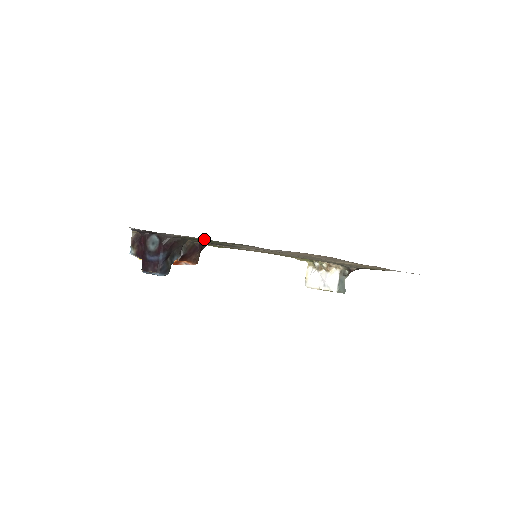
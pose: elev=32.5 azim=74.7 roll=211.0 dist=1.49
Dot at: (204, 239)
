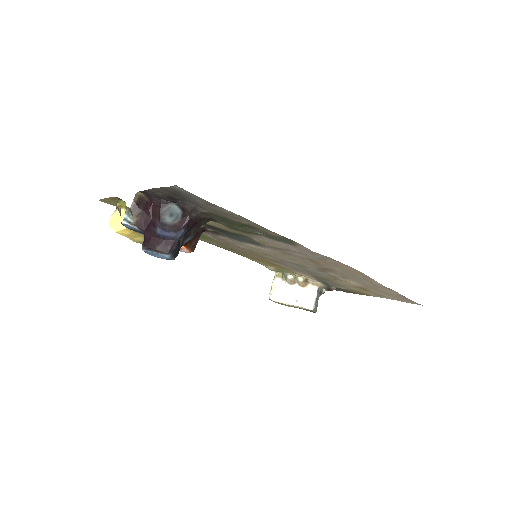
Dot at: (246, 224)
